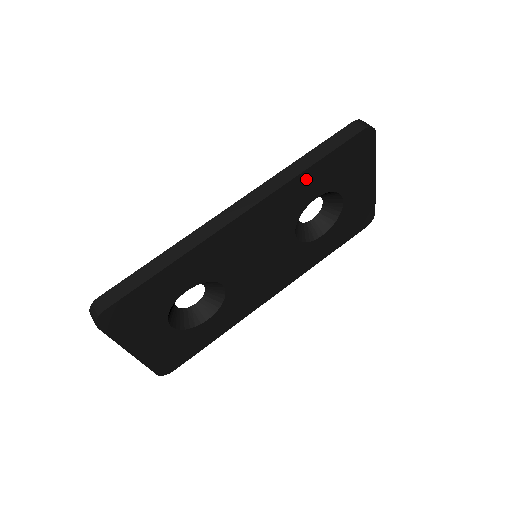
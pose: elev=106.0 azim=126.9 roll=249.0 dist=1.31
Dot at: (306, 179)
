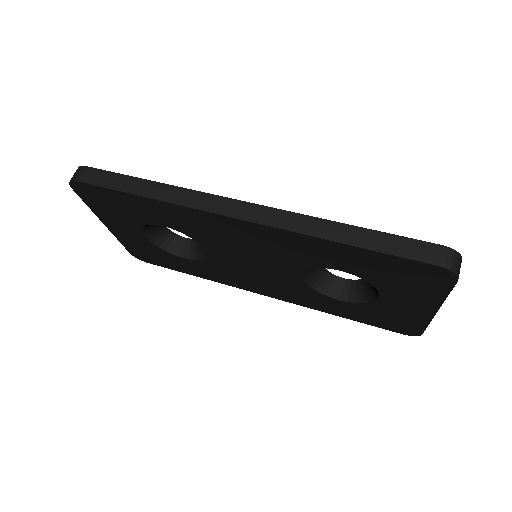
Dot at: (332, 248)
